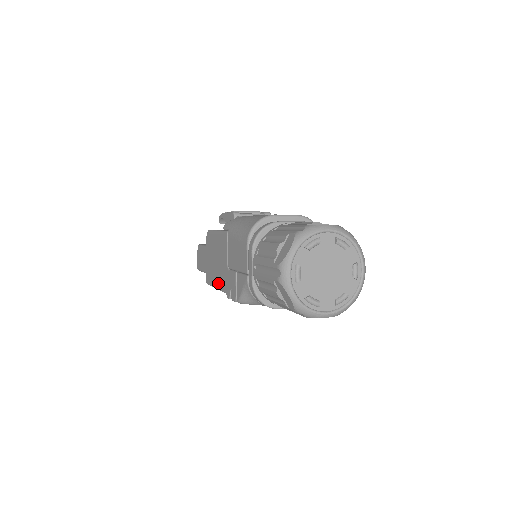
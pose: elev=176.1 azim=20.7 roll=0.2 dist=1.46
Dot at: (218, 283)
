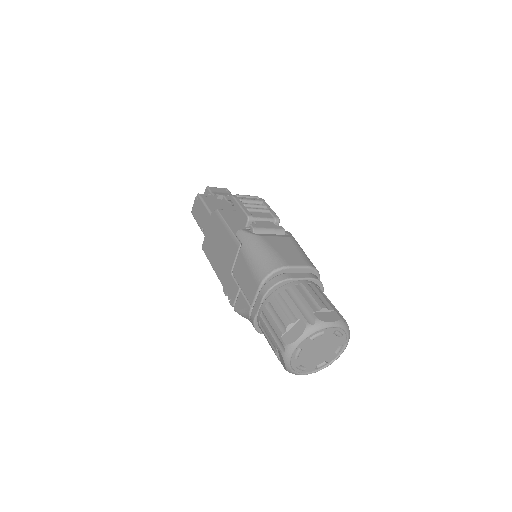
Dot at: (216, 268)
